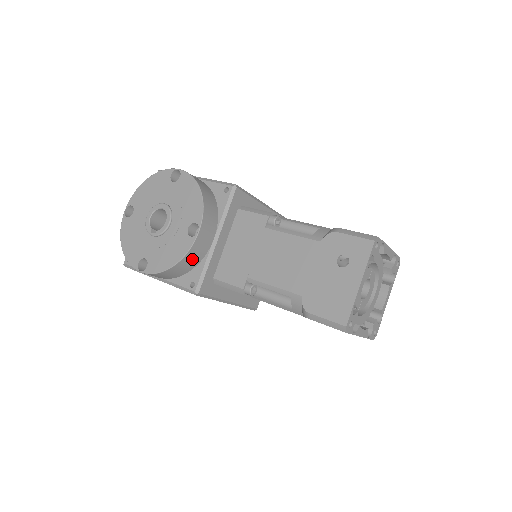
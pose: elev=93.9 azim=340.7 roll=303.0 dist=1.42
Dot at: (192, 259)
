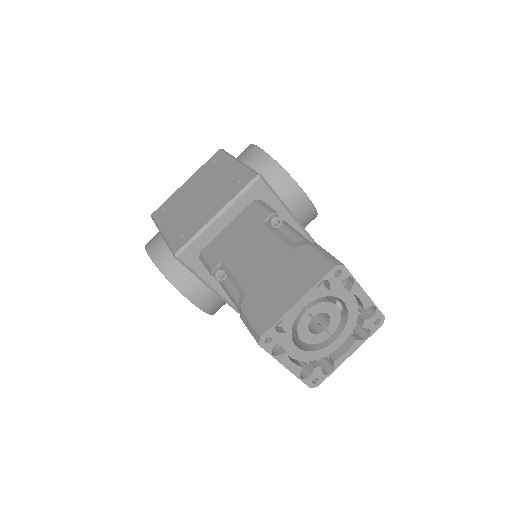
Dot at: (215, 306)
